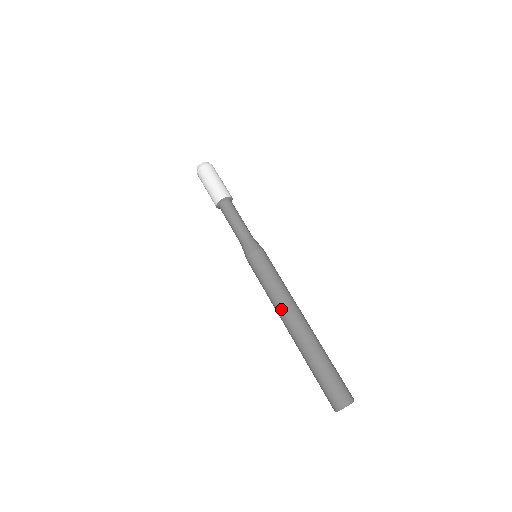
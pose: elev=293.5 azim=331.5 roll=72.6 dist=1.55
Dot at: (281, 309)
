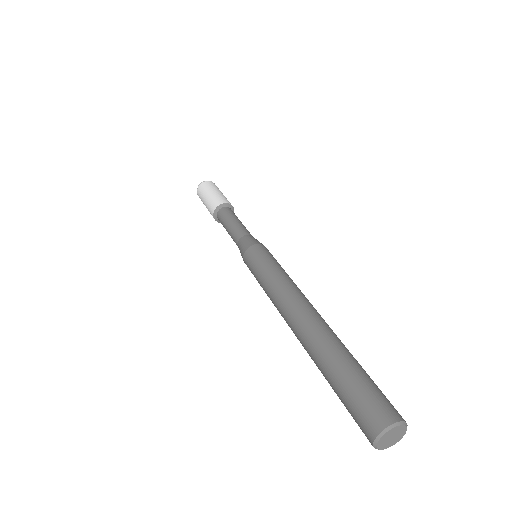
Dot at: (282, 304)
